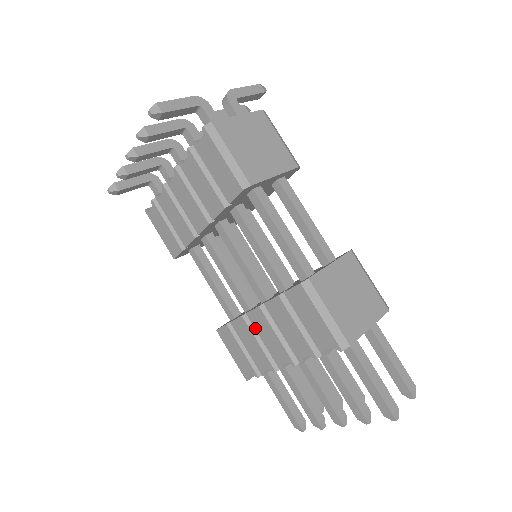
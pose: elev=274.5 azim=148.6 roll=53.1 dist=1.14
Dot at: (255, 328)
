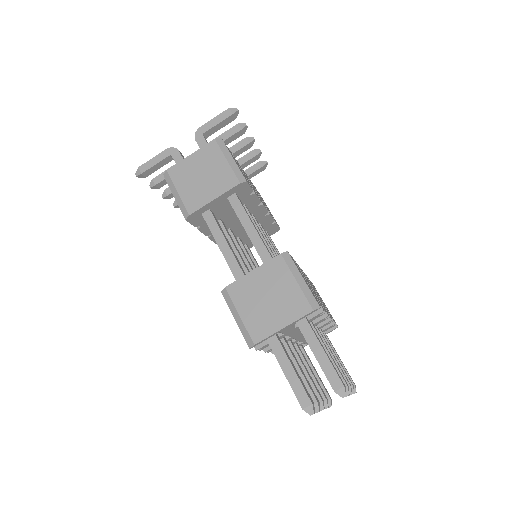
Dot at: occluded
